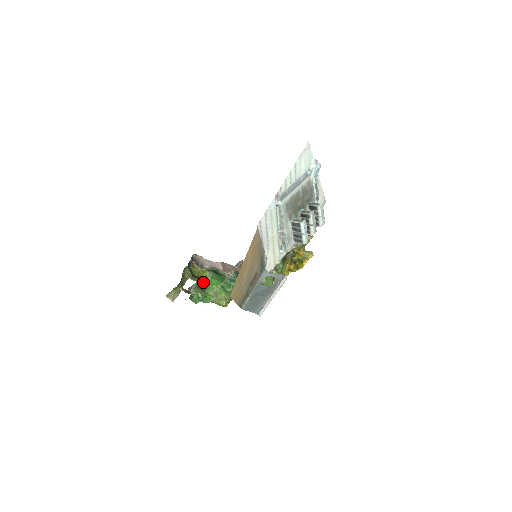
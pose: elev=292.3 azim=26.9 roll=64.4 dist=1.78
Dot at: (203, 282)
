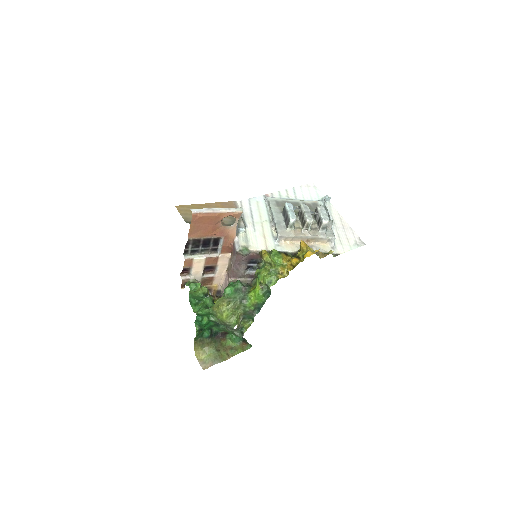
Dot at: (209, 294)
